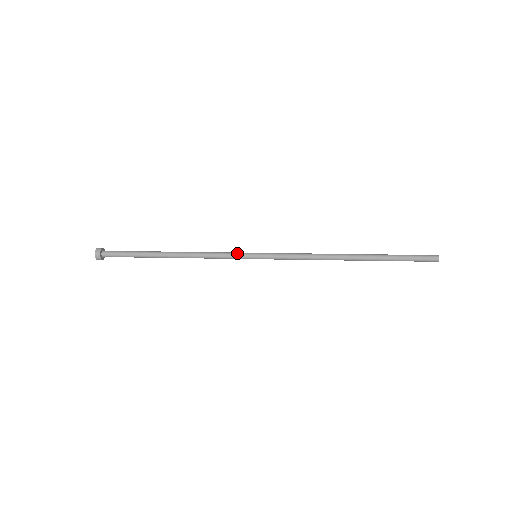
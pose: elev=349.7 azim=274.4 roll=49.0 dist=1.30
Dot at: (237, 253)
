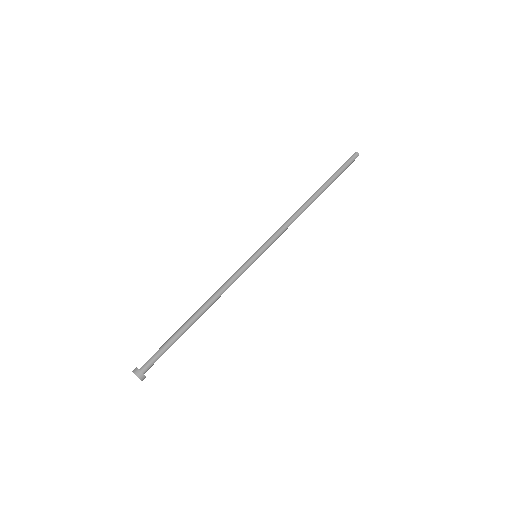
Dot at: occluded
